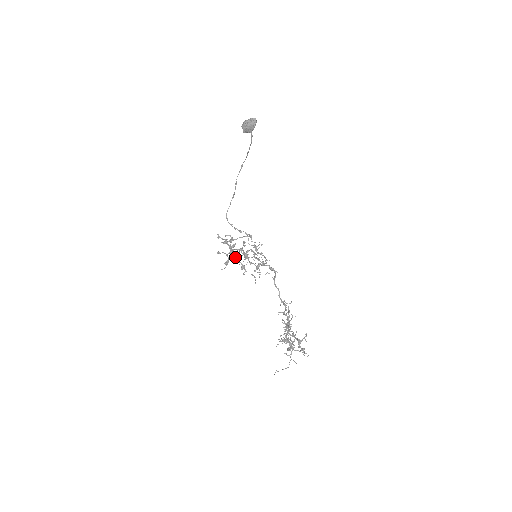
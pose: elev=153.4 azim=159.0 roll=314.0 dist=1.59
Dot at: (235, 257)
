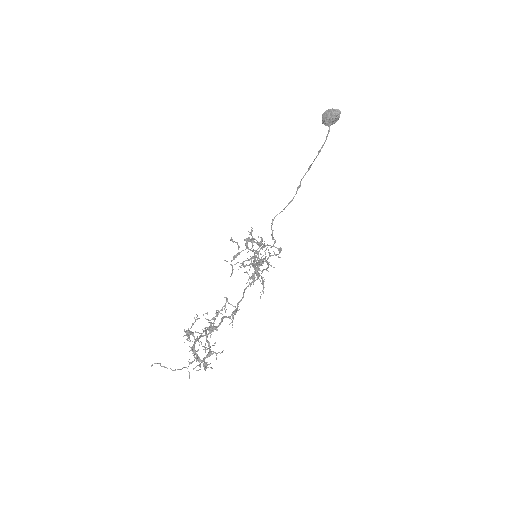
Dot at: (255, 265)
